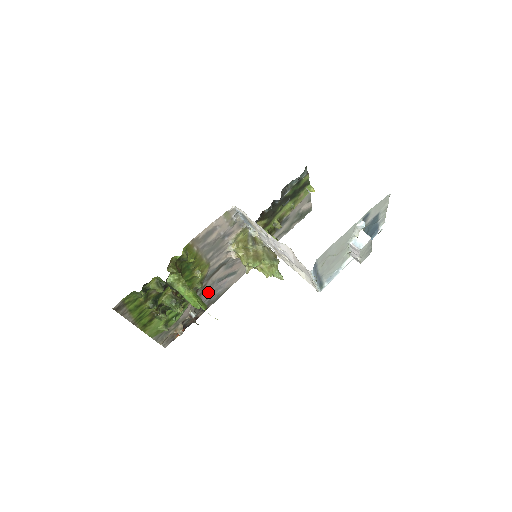
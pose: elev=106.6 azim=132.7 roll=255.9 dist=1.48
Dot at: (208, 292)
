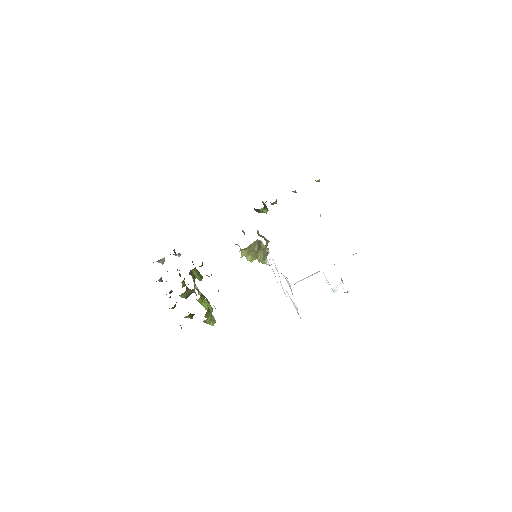
Dot at: occluded
